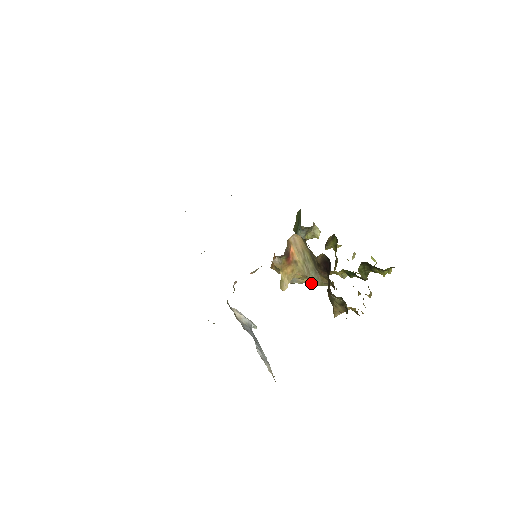
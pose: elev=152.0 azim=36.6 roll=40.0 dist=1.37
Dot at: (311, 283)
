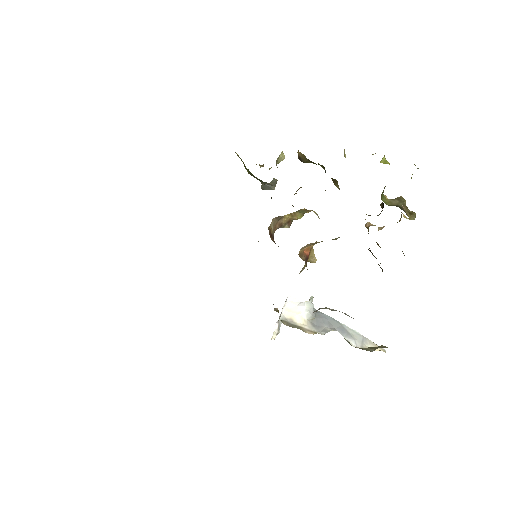
Dot at: occluded
